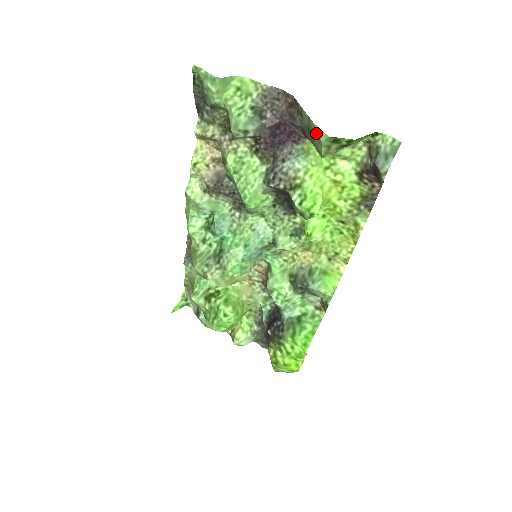
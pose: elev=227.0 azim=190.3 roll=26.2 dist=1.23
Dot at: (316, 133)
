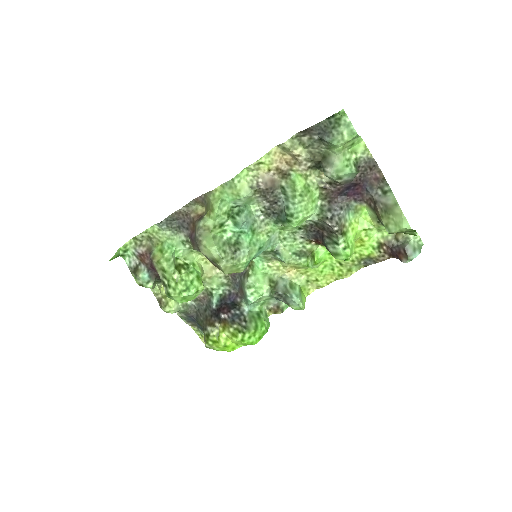
Dot at: (399, 218)
